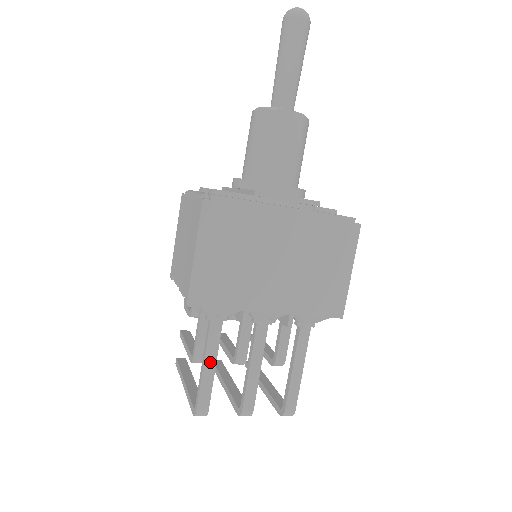
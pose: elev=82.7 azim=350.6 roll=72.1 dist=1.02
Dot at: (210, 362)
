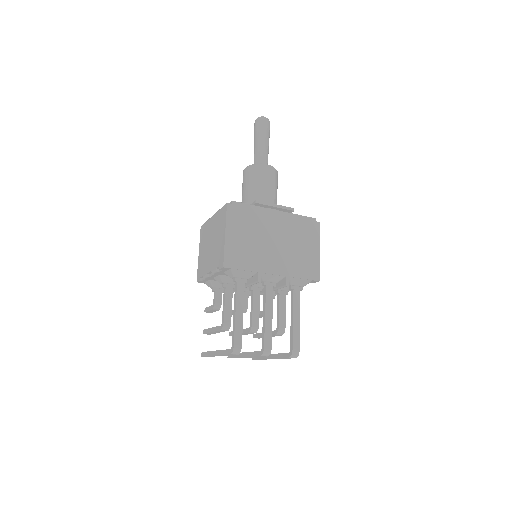
Dot at: (239, 311)
